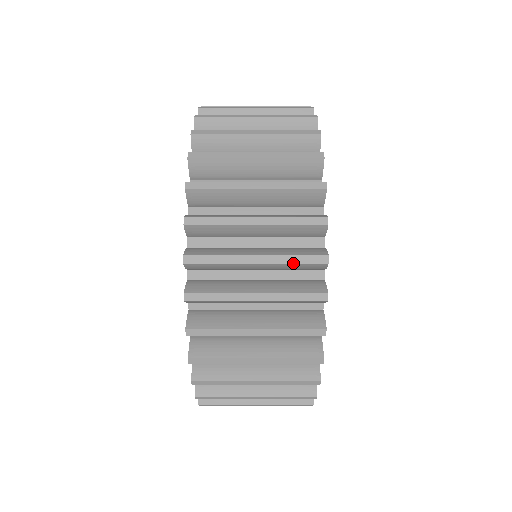
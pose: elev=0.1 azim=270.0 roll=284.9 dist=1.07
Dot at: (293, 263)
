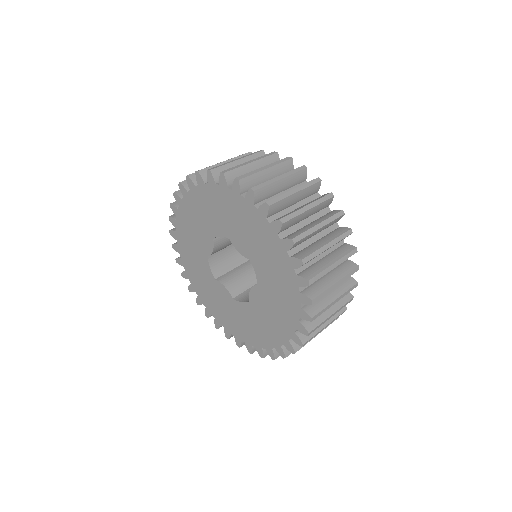
Dot at: (322, 202)
